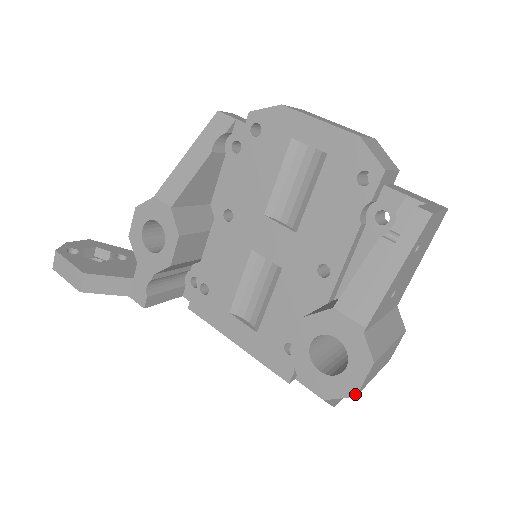
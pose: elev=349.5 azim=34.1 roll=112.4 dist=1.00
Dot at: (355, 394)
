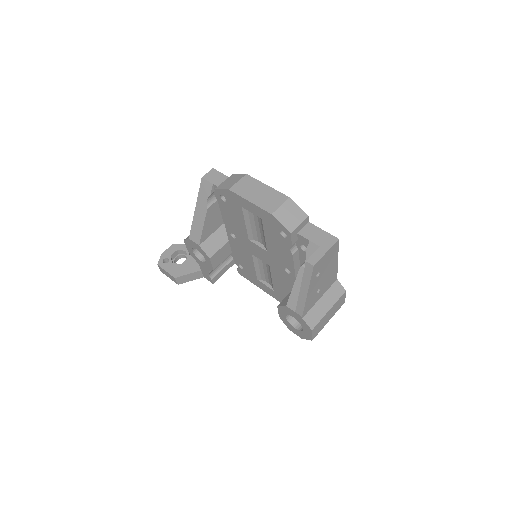
Dot at: (311, 340)
